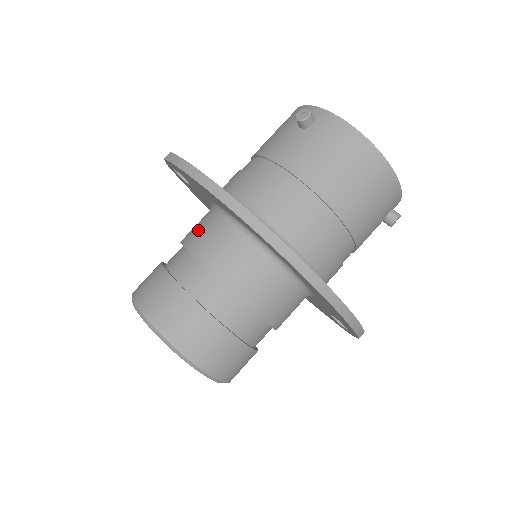
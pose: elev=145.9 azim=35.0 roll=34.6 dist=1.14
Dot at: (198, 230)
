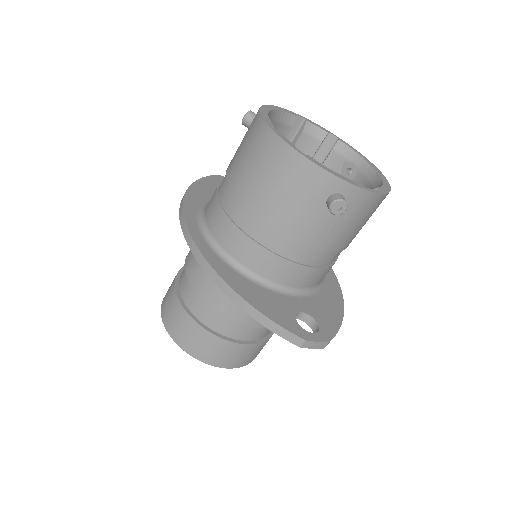
Dot at: occluded
